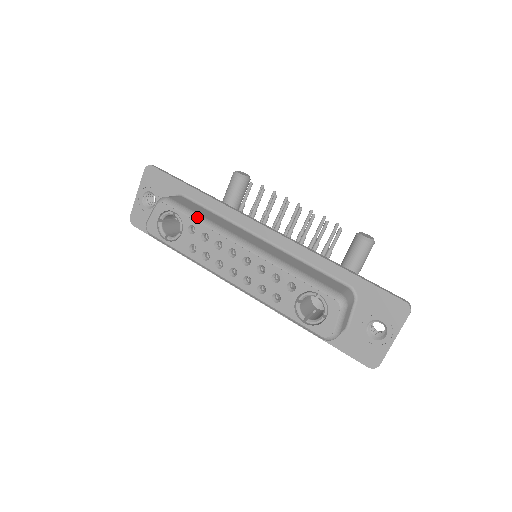
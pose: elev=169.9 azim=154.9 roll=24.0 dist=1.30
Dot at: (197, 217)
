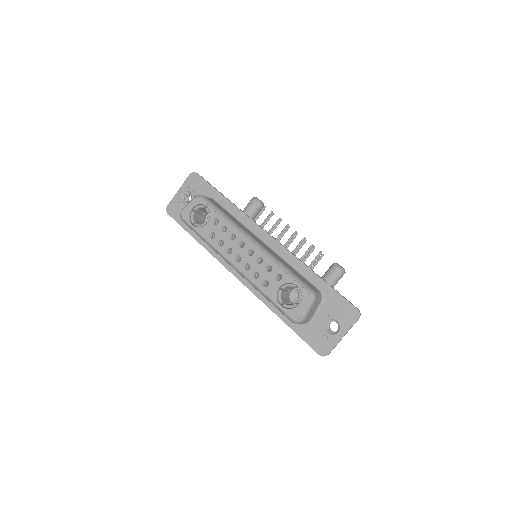
Dot at: (222, 214)
